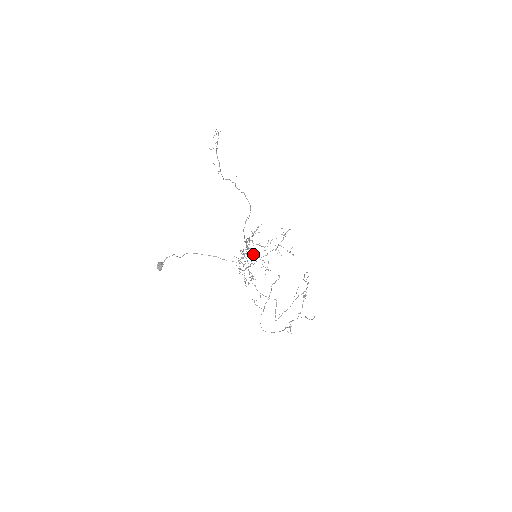
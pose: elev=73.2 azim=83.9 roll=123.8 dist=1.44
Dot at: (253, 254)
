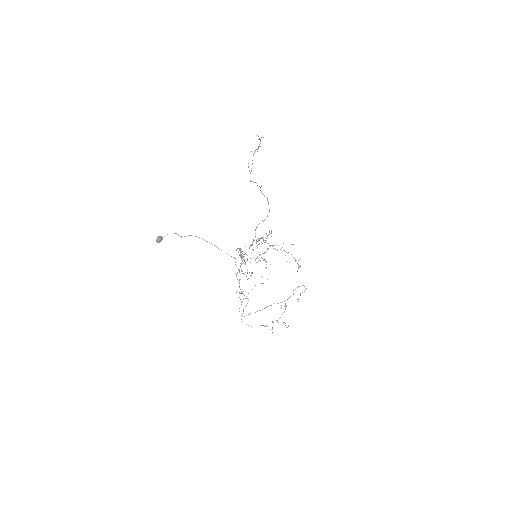
Dot at: occluded
